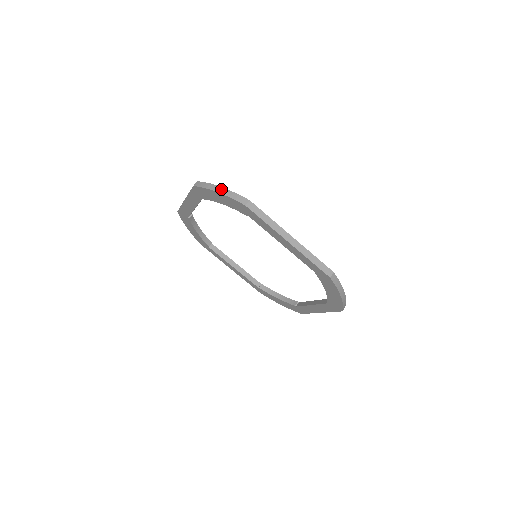
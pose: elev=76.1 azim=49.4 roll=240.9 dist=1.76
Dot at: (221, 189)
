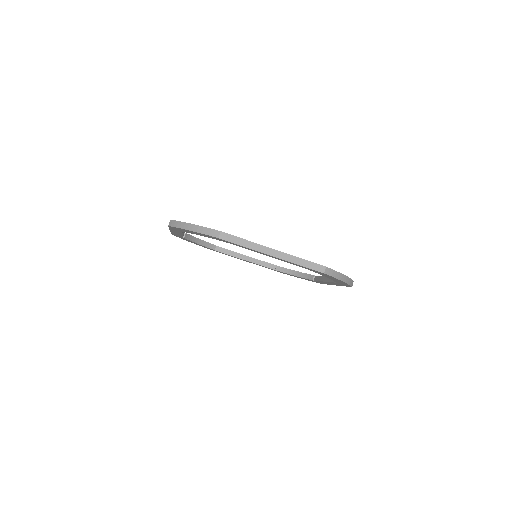
Dot at: (192, 226)
